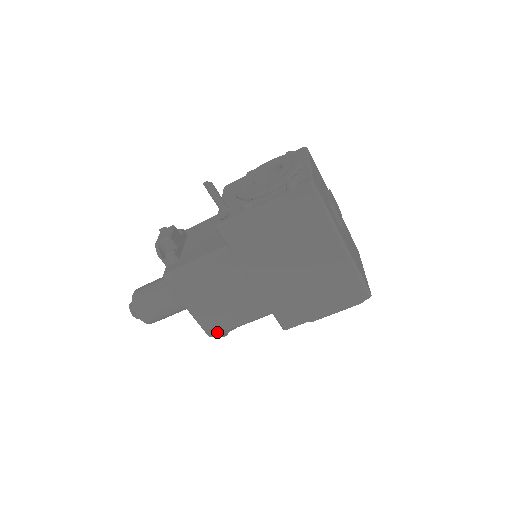
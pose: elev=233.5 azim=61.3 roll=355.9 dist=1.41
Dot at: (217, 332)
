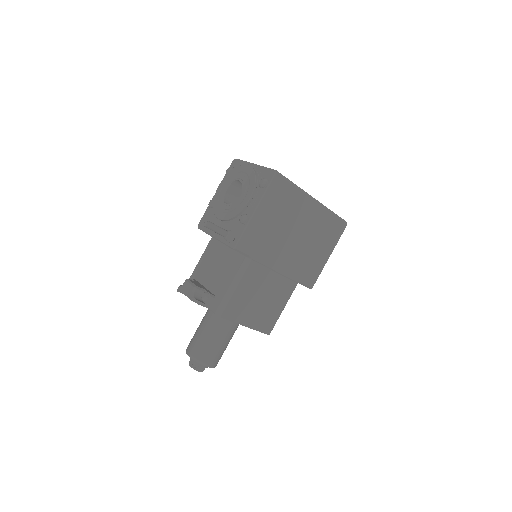
Dot at: (272, 327)
